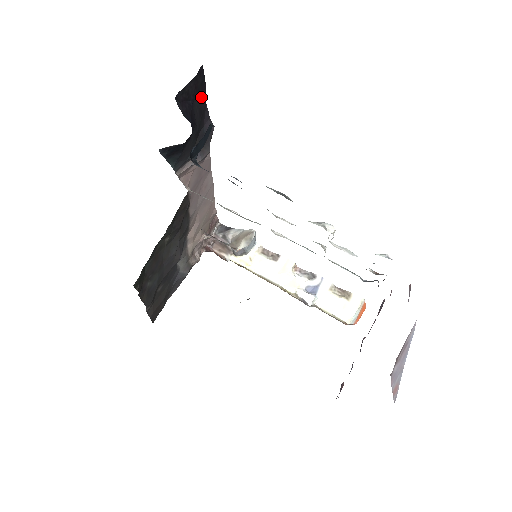
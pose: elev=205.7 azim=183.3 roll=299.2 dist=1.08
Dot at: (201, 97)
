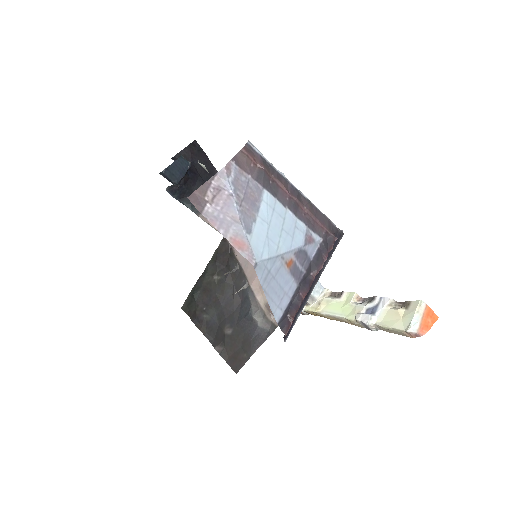
Dot at: (203, 161)
